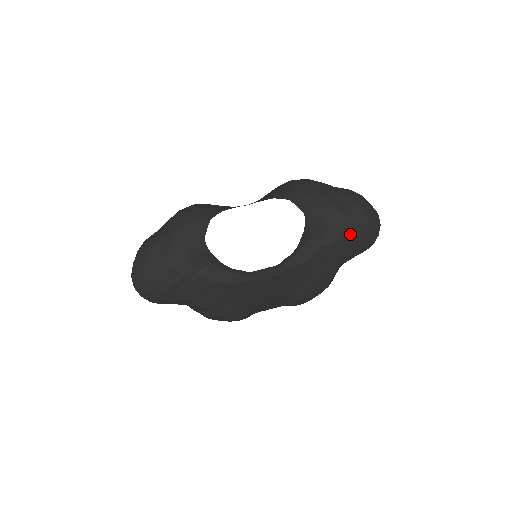
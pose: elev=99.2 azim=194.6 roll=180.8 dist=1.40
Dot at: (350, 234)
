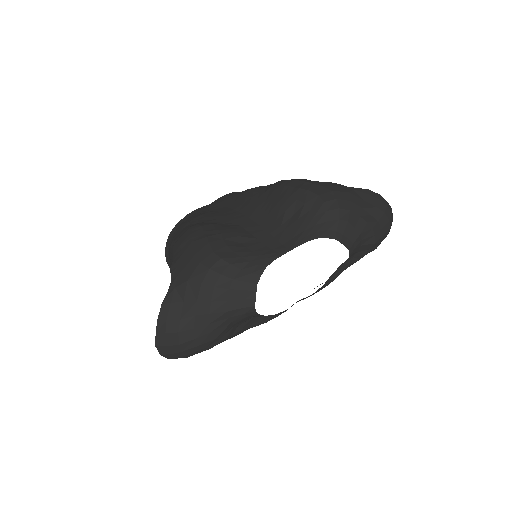
Dot at: (377, 245)
